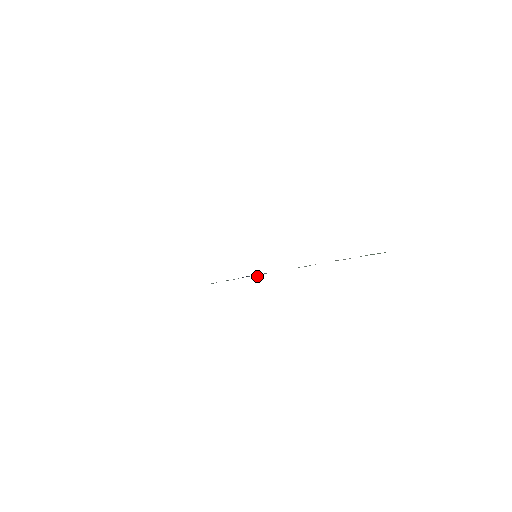
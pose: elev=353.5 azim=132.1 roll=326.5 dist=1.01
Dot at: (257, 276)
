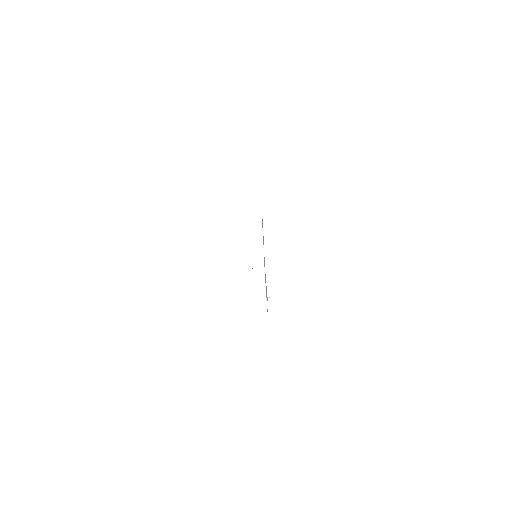
Dot at: (268, 297)
